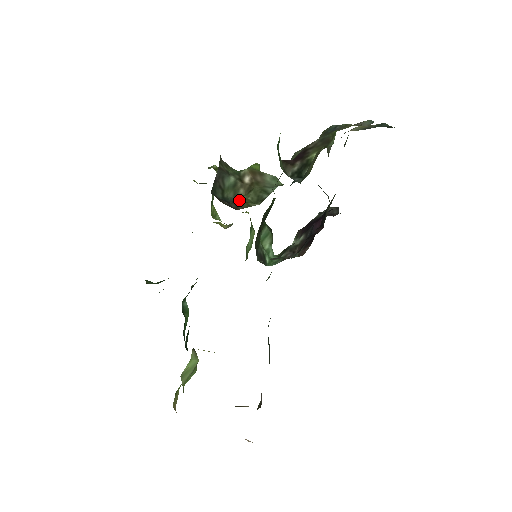
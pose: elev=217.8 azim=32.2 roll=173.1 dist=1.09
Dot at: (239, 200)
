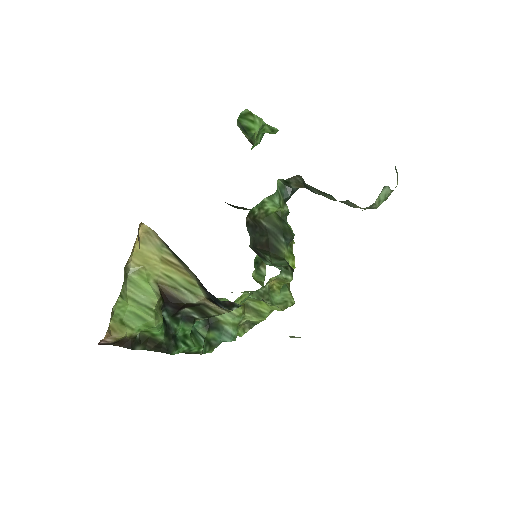
Dot at: occluded
